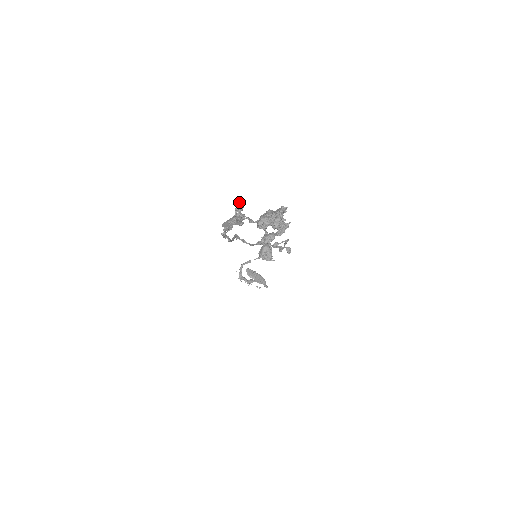
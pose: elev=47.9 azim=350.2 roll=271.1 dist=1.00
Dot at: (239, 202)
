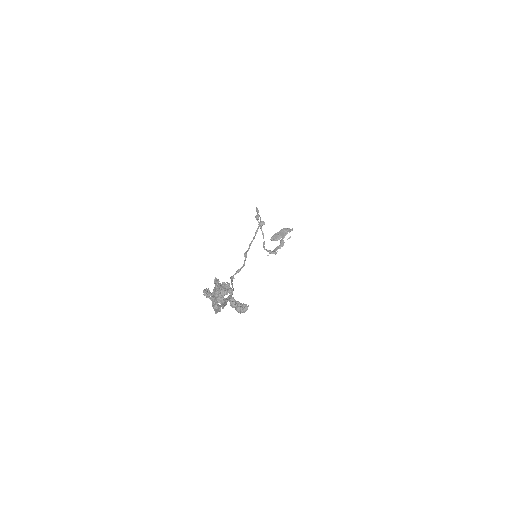
Dot at: (203, 292)
